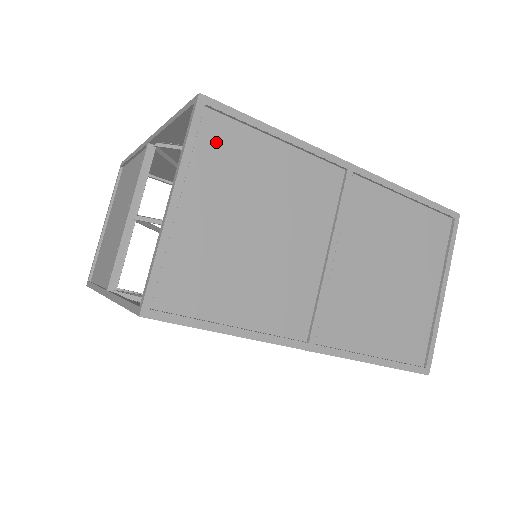
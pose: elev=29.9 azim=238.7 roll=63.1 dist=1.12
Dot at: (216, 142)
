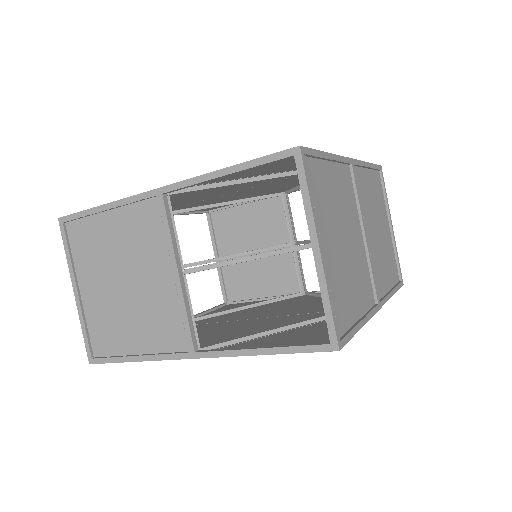
Dot at: (313, 183)
